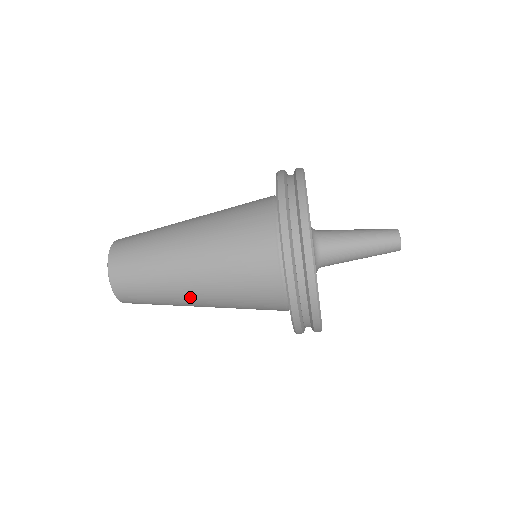
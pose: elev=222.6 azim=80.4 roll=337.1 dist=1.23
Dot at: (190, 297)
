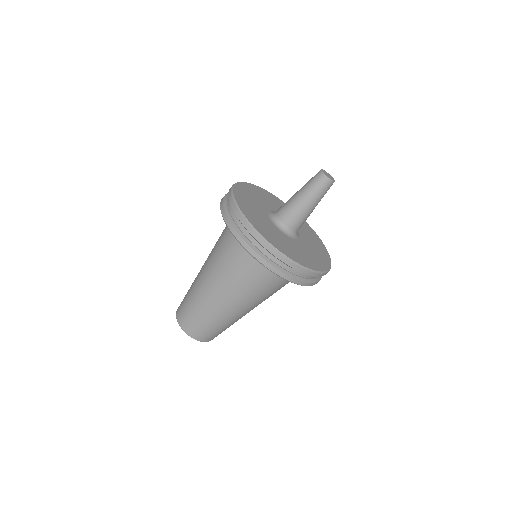
Dot at: (244, 313)
